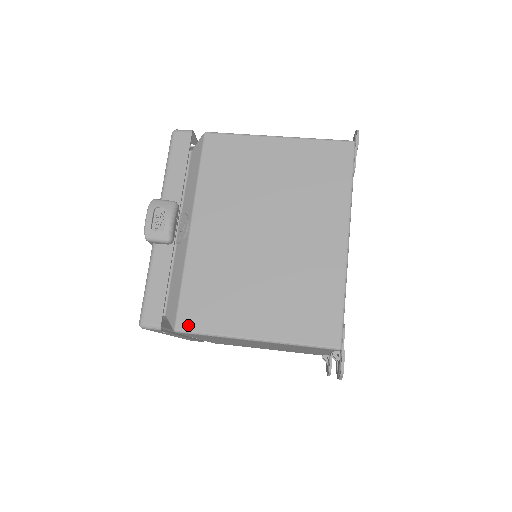
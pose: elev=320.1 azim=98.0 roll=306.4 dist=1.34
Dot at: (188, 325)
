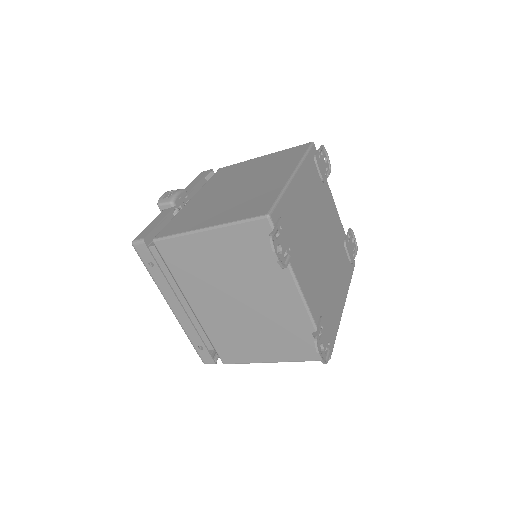
Dot at: (163, 235)
